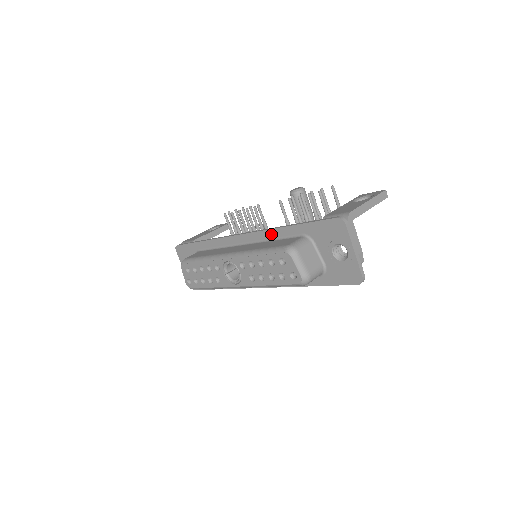
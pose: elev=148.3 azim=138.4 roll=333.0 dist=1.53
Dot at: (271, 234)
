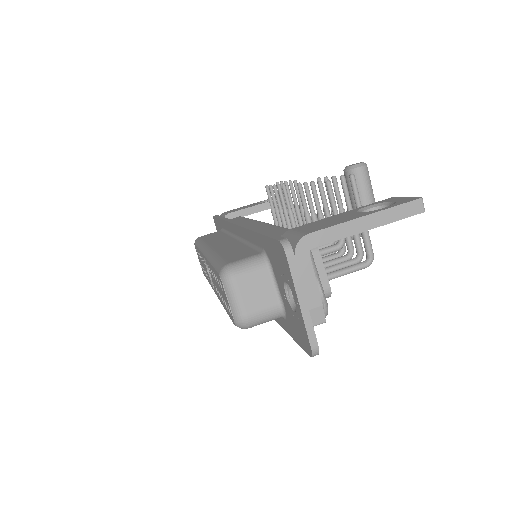
Dot at: (247, 235)
